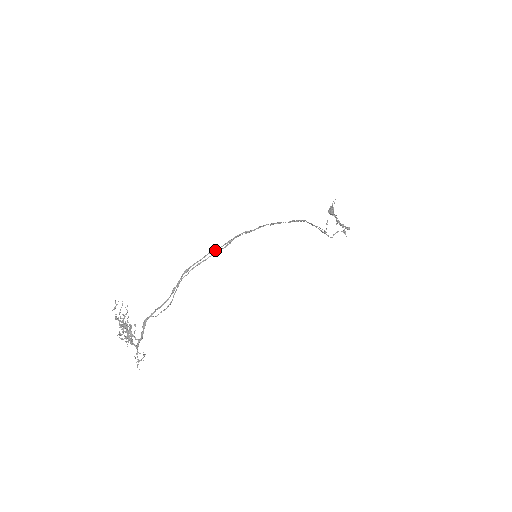
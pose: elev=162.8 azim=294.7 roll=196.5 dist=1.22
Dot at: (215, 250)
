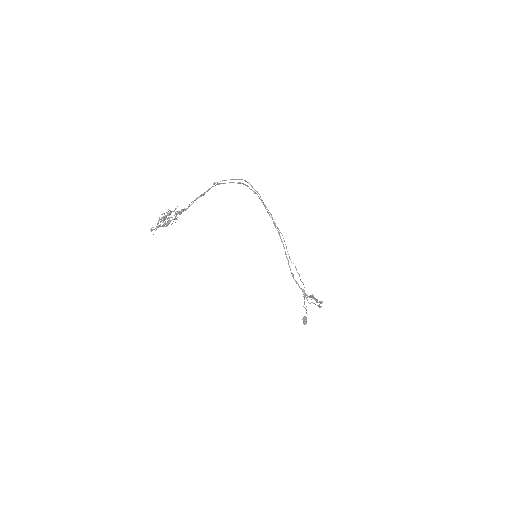
Dot at: (237, 183)
